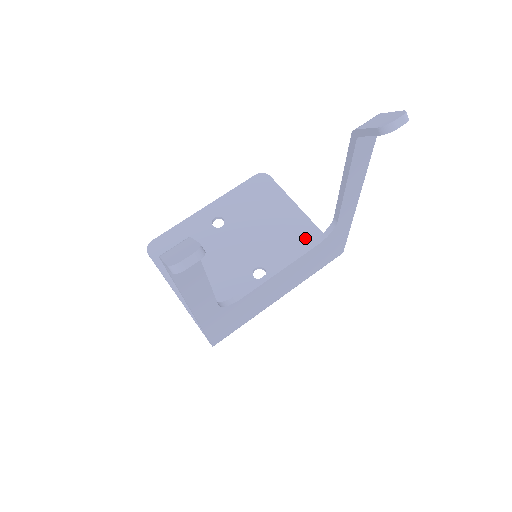
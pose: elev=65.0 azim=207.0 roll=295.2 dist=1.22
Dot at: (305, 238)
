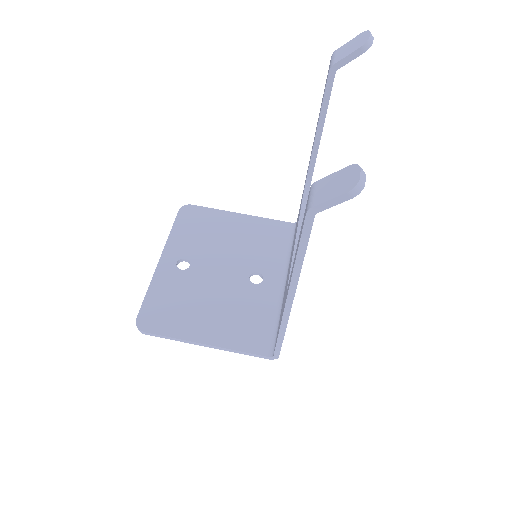
Dot at: (264, 231)
